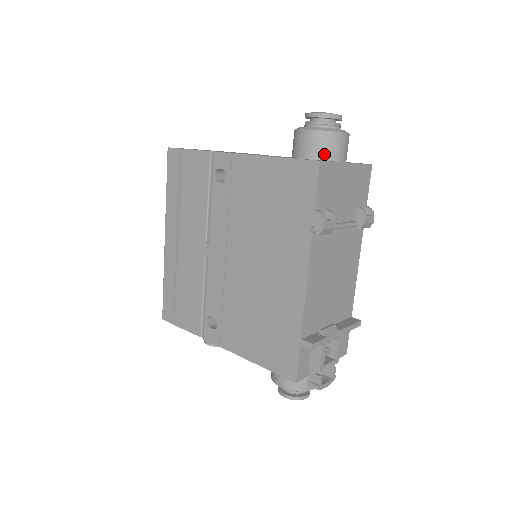
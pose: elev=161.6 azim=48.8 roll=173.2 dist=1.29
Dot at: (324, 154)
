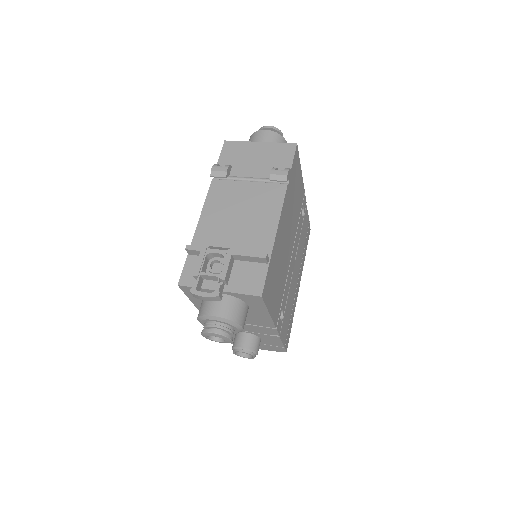
Dot at: occluded
